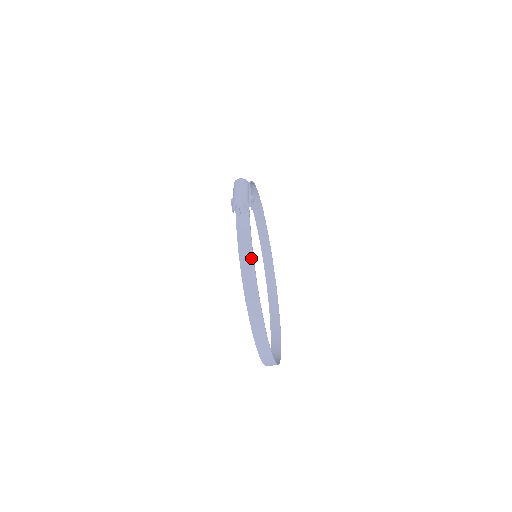
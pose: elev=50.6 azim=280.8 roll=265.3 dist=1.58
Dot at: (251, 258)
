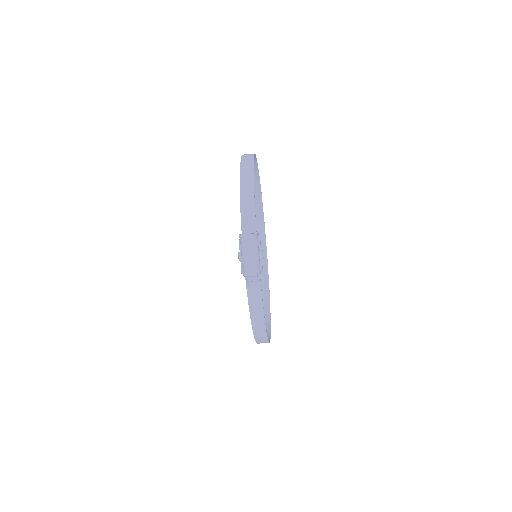
Dot at: (262, 319)
